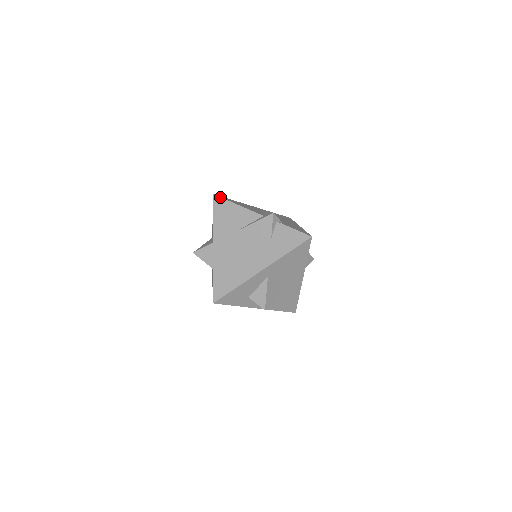
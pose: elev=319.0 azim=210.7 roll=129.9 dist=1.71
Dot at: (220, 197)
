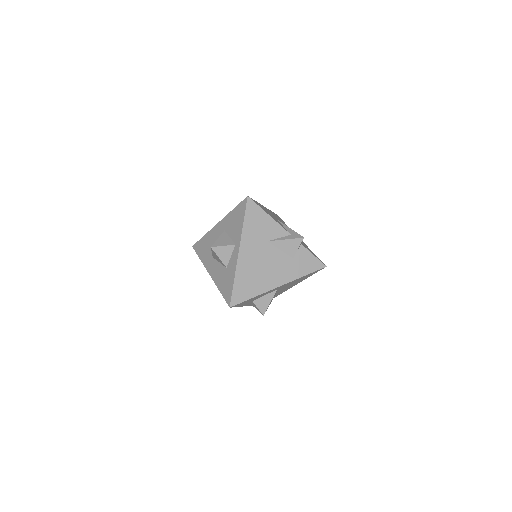
Dot at: (254, 202)
